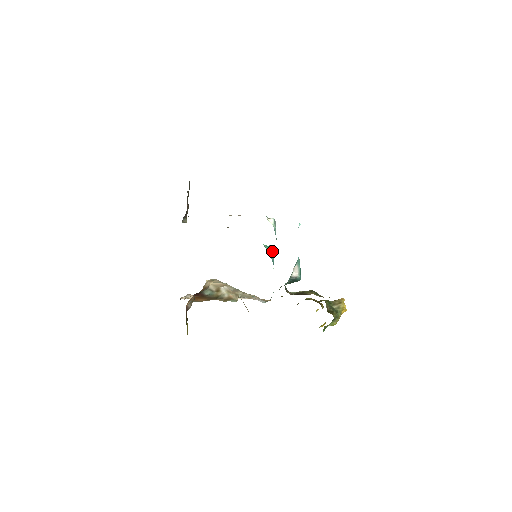
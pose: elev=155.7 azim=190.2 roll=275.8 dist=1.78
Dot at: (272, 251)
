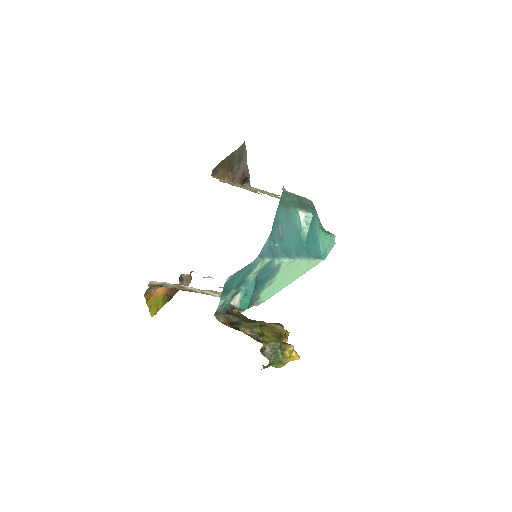
Dot at: (328, 241)
